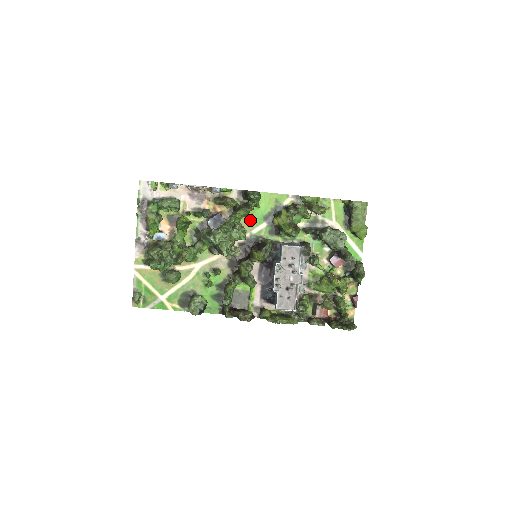
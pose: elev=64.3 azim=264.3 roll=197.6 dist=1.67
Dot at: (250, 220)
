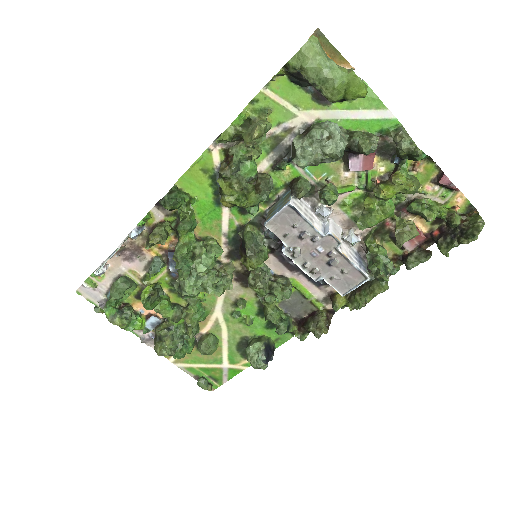
Dot at: (206, 222)
